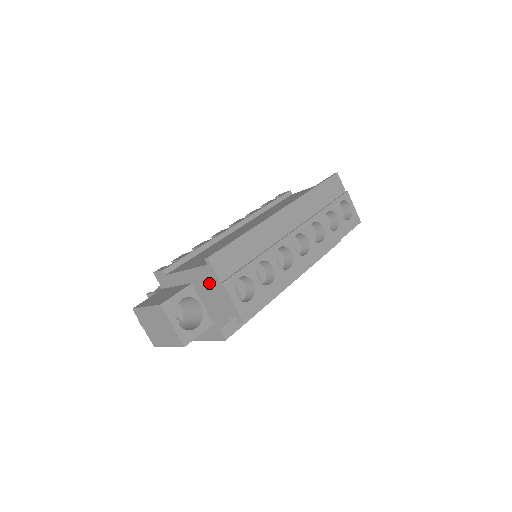
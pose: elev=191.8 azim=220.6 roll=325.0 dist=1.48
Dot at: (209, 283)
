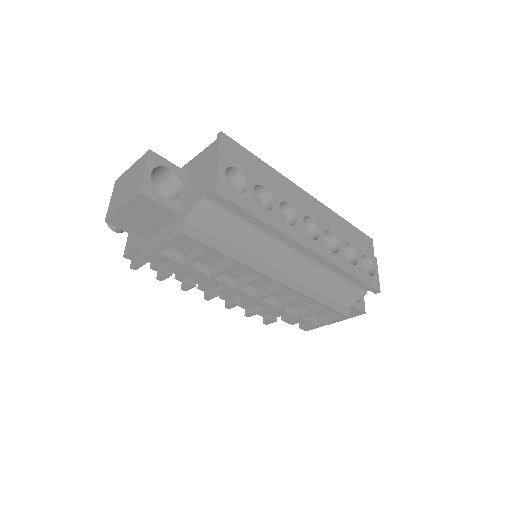
Dot at: (206, 161)
